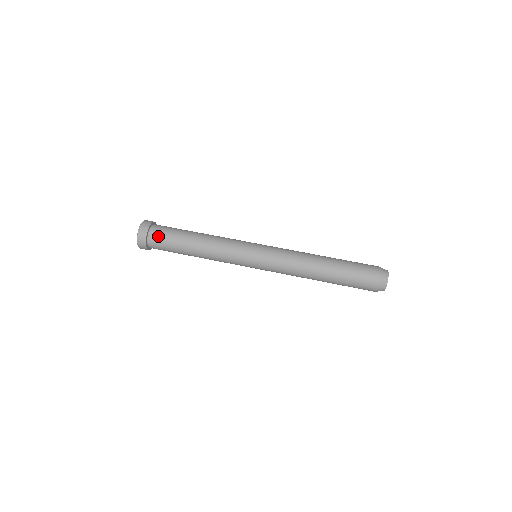
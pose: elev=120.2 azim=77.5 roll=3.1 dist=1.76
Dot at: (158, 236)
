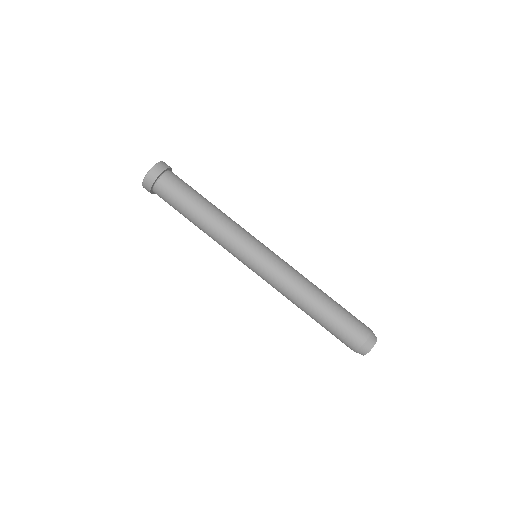
Dot at: occluded
